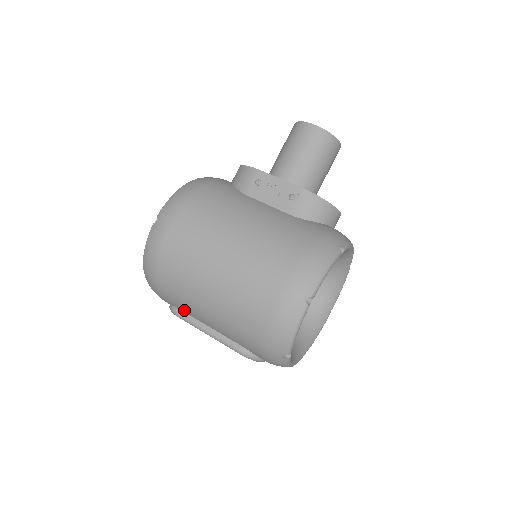
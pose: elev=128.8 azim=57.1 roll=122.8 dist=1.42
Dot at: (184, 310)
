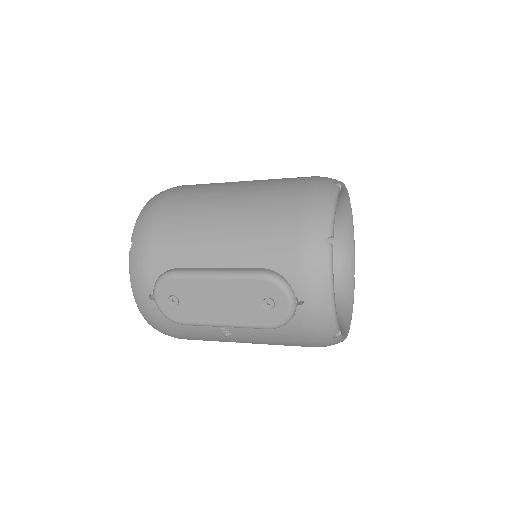
Dot at: (182, 260)
